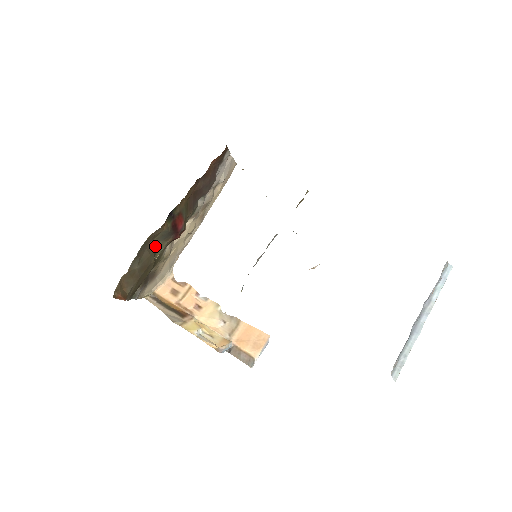
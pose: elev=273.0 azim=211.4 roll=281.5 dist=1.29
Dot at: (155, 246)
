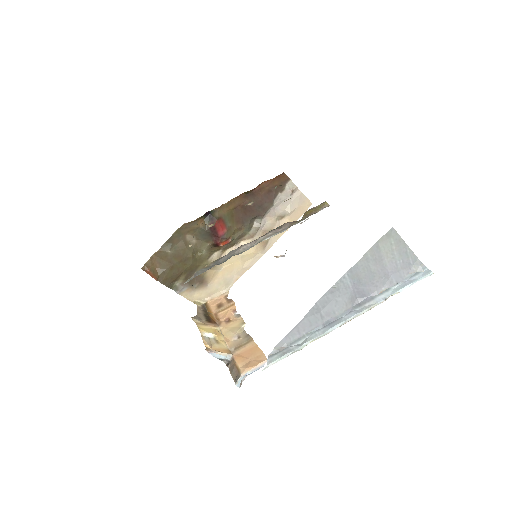
Dot at: (196, 243)
